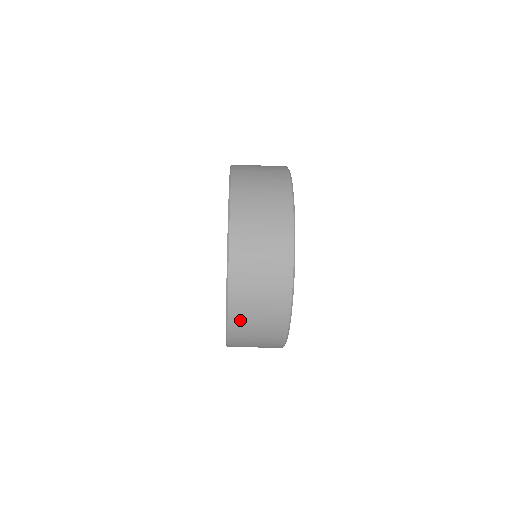
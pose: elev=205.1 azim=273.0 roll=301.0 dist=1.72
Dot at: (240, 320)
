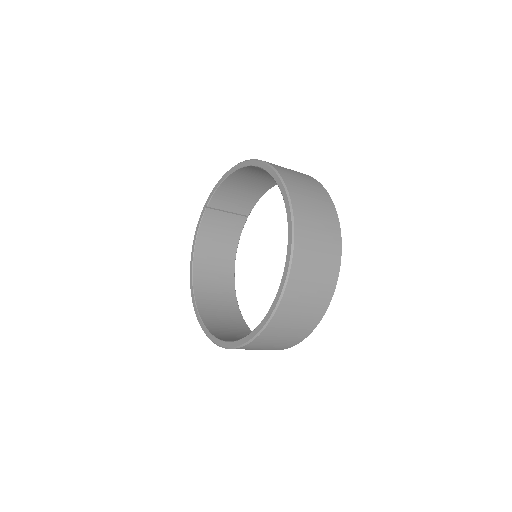
Dot at: (279, 324)
